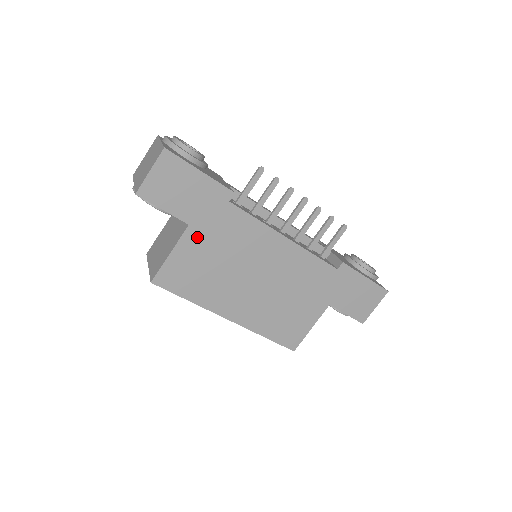
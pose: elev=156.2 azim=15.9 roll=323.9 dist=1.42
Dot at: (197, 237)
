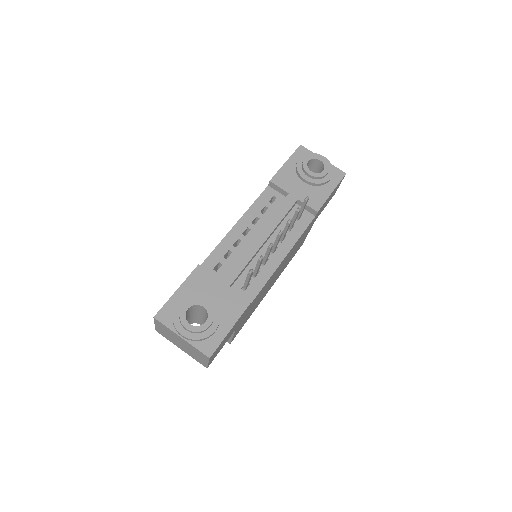
Dot at: occluded
